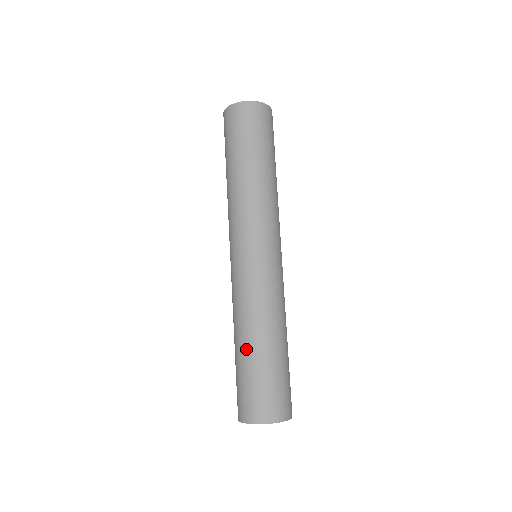
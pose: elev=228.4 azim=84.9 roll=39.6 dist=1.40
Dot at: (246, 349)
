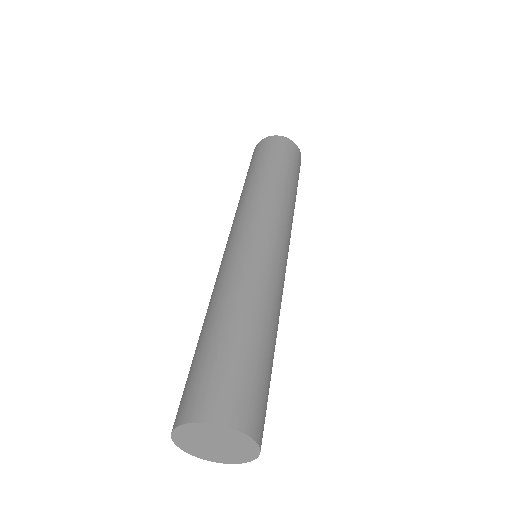
Dot at: occluded
